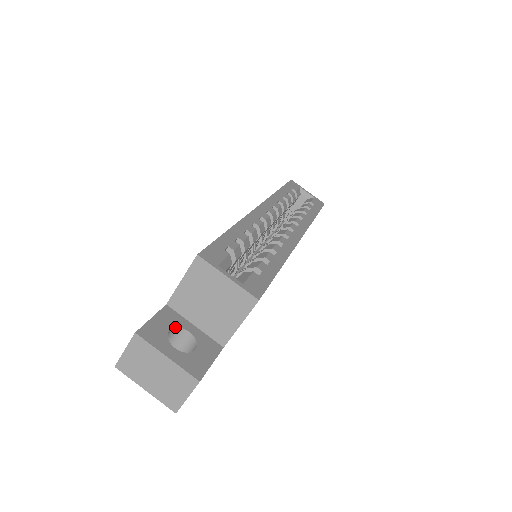
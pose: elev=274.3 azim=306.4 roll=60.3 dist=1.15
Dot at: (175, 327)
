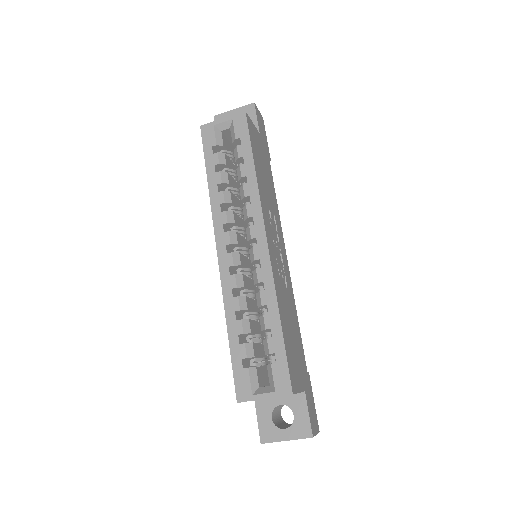
Dot at: (272, 412)
